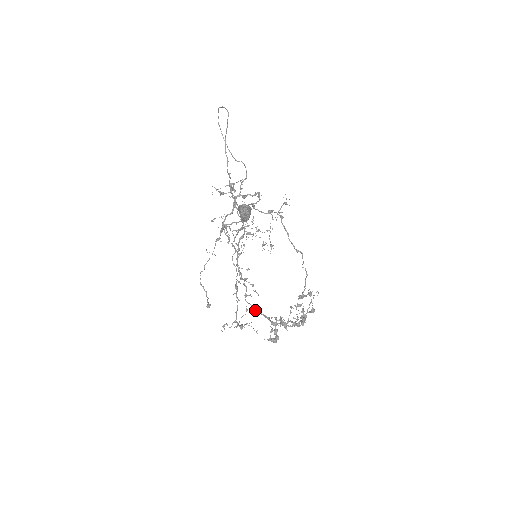
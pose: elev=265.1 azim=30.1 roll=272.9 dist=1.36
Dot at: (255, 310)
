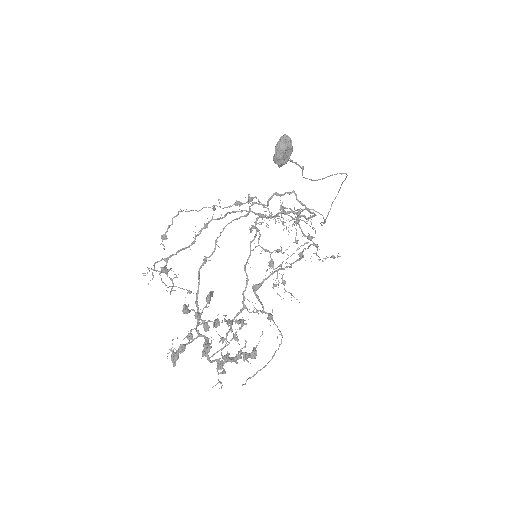
Dot at: (197, 296)
